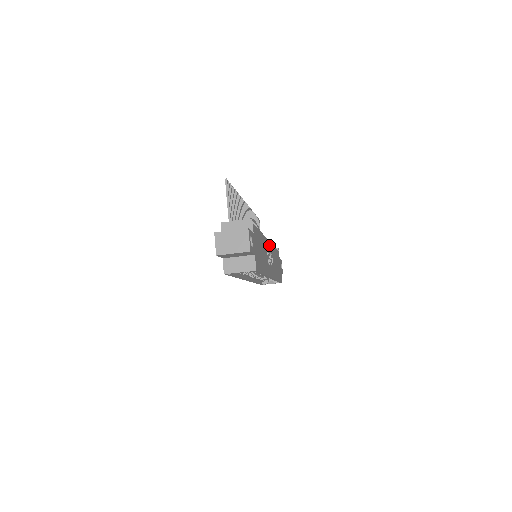
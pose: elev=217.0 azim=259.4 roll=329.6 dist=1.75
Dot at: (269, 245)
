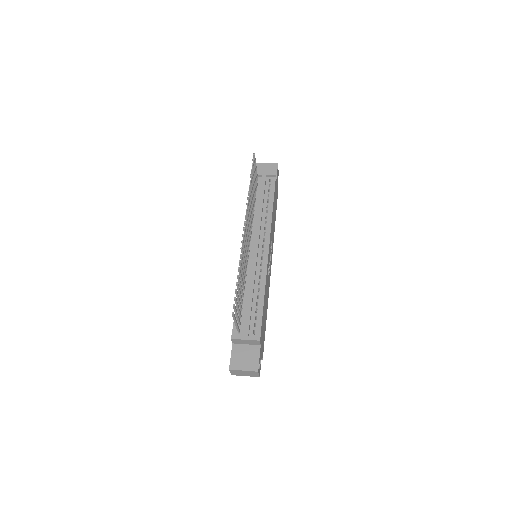
Dot at: (269, 249)
